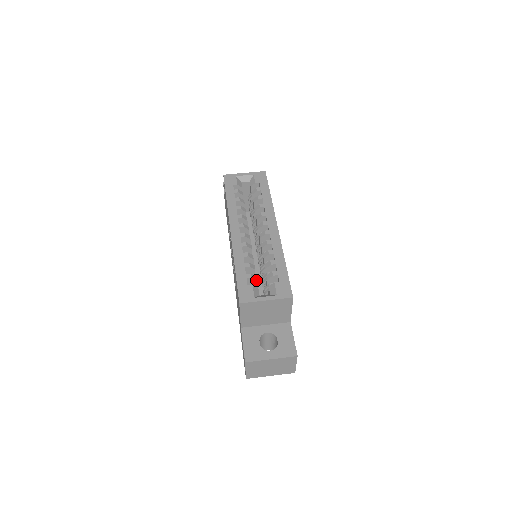
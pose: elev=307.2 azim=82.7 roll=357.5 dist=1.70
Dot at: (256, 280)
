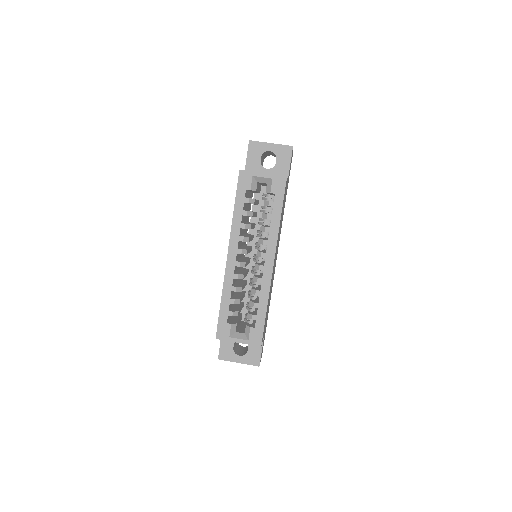
Dot at: occluded
